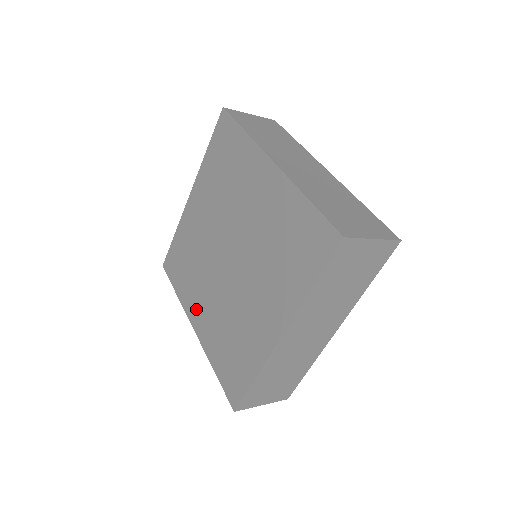
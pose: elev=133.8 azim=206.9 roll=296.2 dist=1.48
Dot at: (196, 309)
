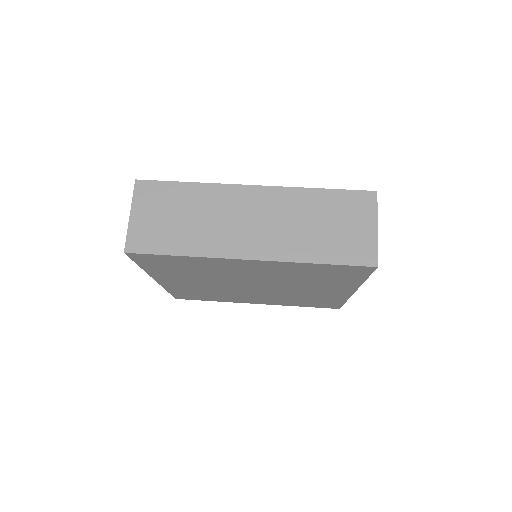
Dot at: occluded
